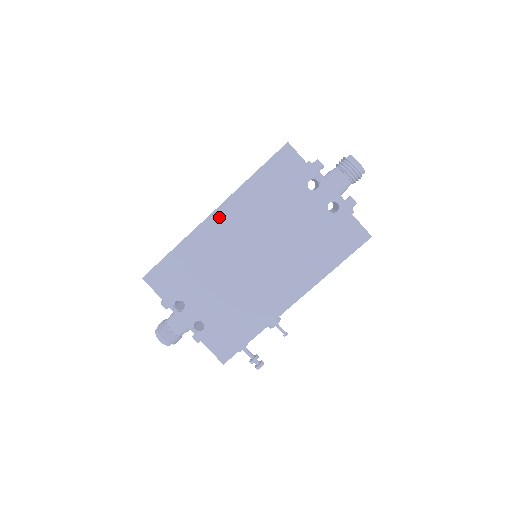
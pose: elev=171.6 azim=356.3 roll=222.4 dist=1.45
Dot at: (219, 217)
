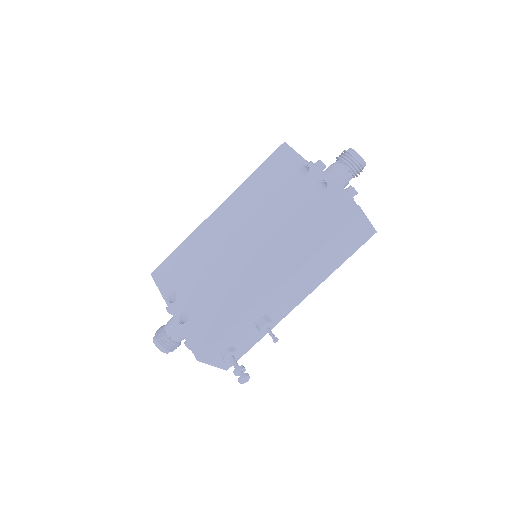
Dot at: (220, 212)
